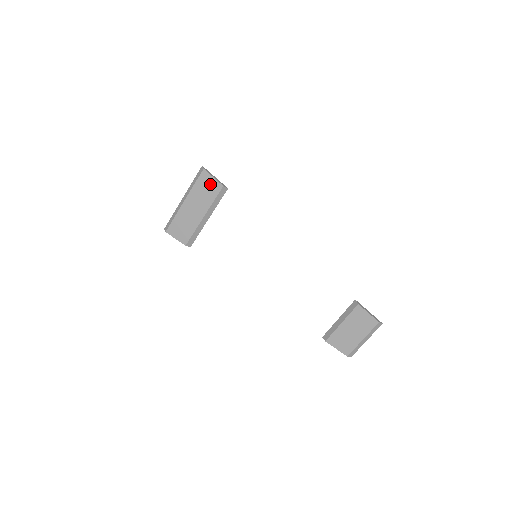
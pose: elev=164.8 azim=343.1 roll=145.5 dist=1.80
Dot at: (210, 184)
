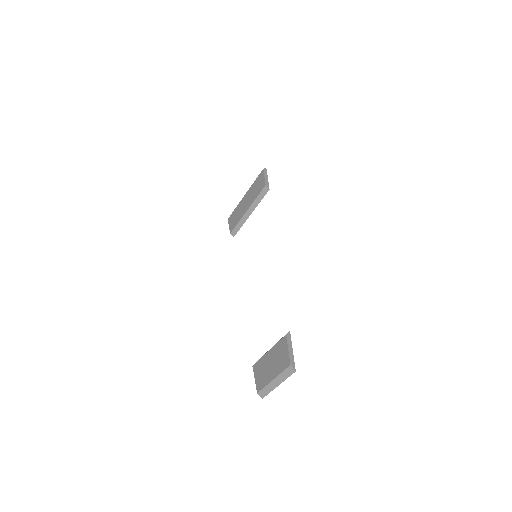
Dot at: (261, 182)
